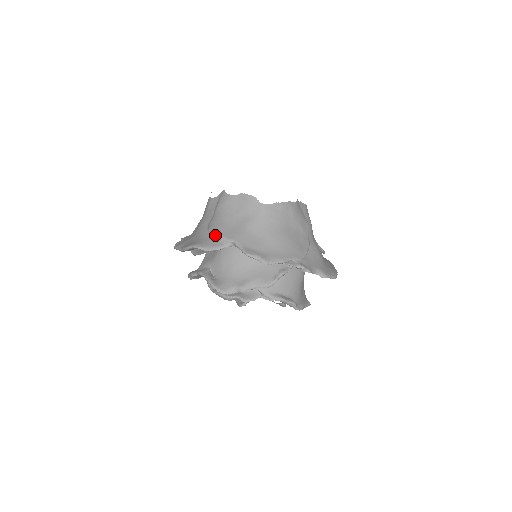
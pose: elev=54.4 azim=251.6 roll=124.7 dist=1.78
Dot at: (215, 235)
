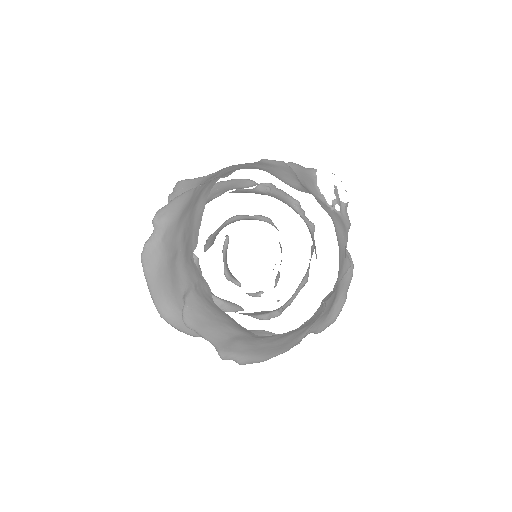
Dot at: occluded
